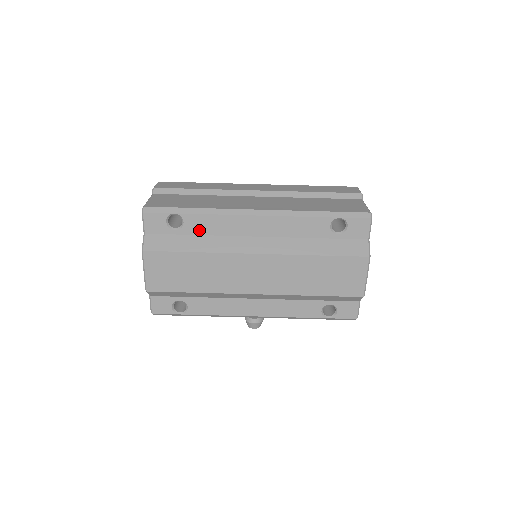
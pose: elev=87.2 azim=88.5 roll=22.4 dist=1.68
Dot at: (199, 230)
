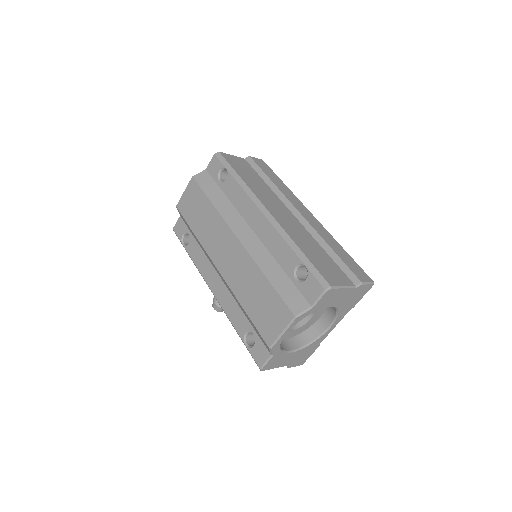
Dot at: (229, 193)
